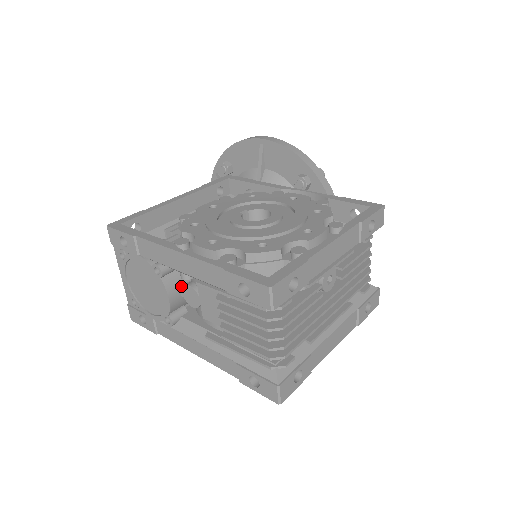
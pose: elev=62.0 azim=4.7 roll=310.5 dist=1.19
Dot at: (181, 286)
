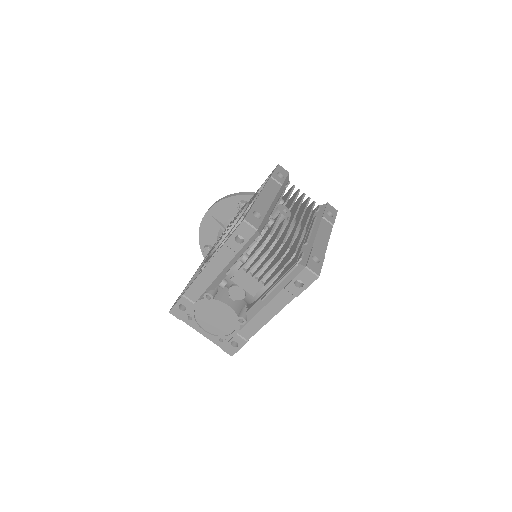
Dot at: (229, 296)
